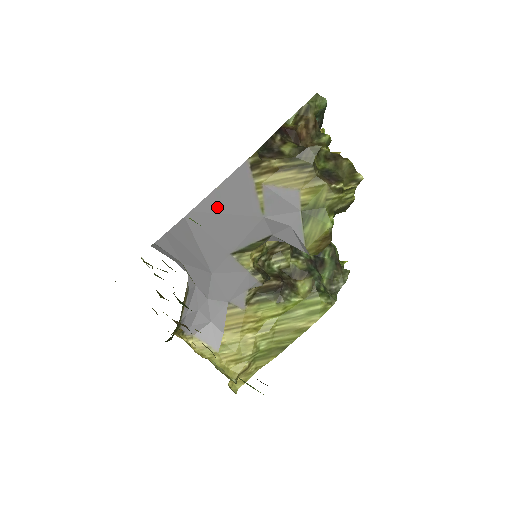
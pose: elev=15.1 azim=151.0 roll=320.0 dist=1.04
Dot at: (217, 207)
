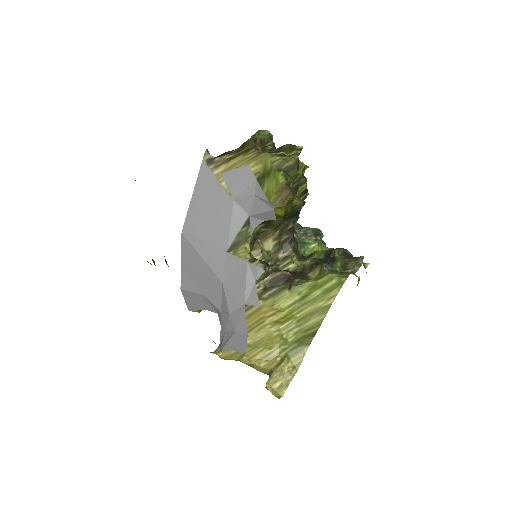
Dot at: (199, 211)
